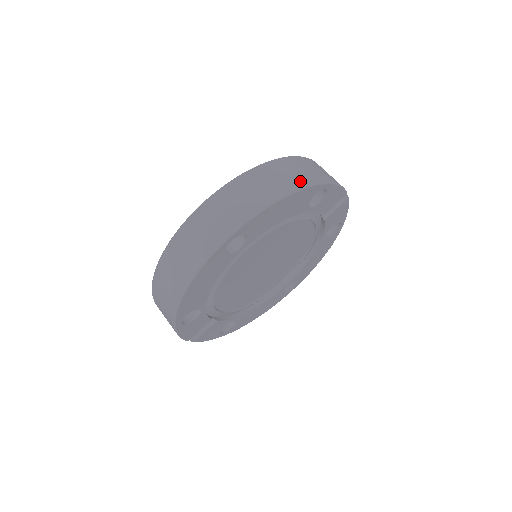
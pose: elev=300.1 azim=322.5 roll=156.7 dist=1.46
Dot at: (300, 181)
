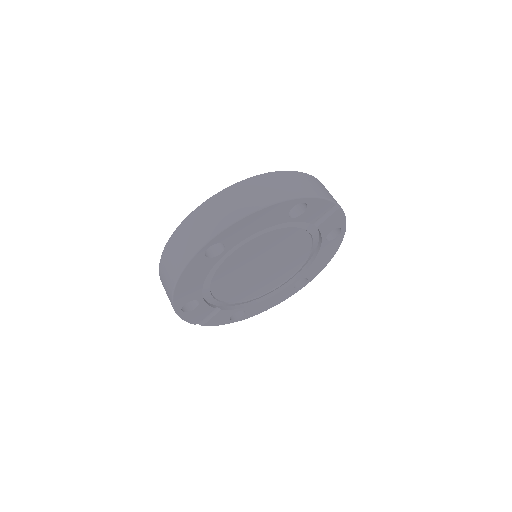
Dot at: (274, 196)
